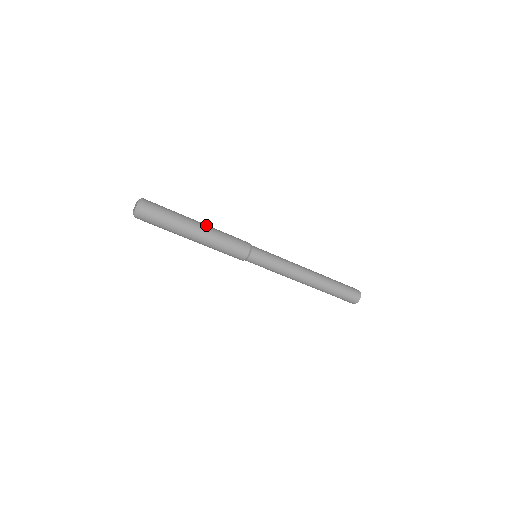
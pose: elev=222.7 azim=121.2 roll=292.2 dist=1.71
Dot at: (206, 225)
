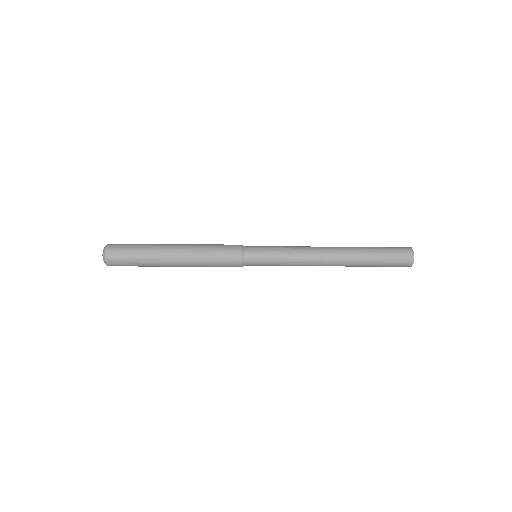
Dot at: (182, 249)
